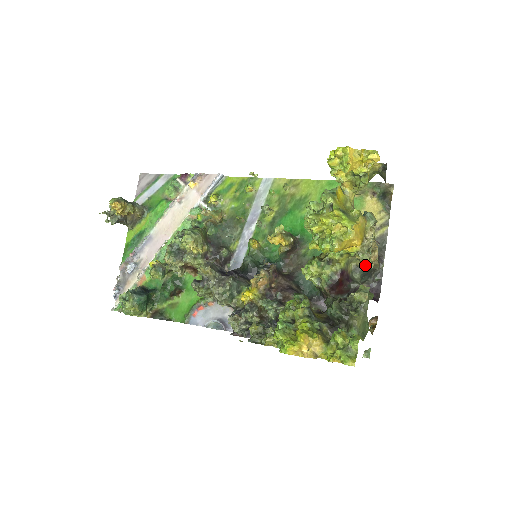
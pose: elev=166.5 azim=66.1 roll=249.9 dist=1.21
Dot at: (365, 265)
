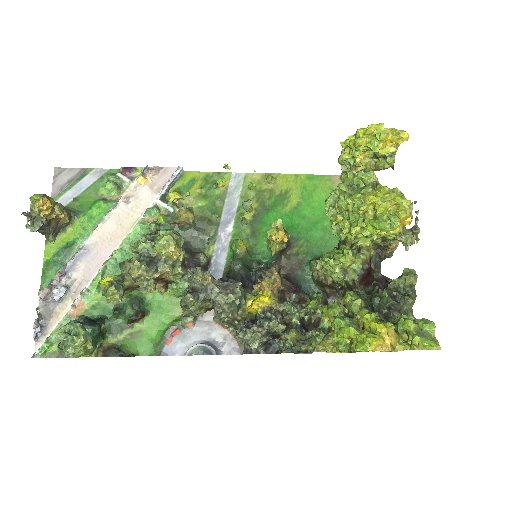
Dot at: (380, 254)
